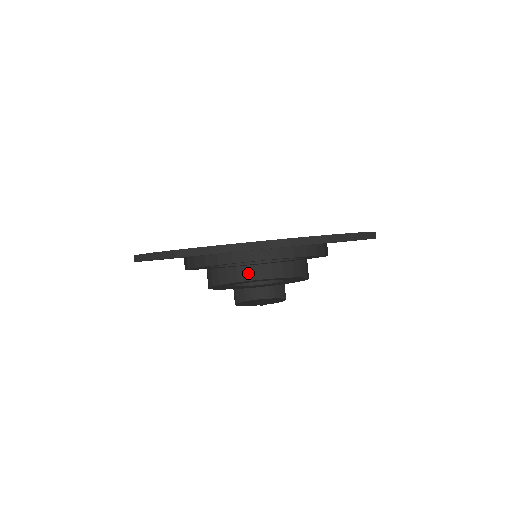
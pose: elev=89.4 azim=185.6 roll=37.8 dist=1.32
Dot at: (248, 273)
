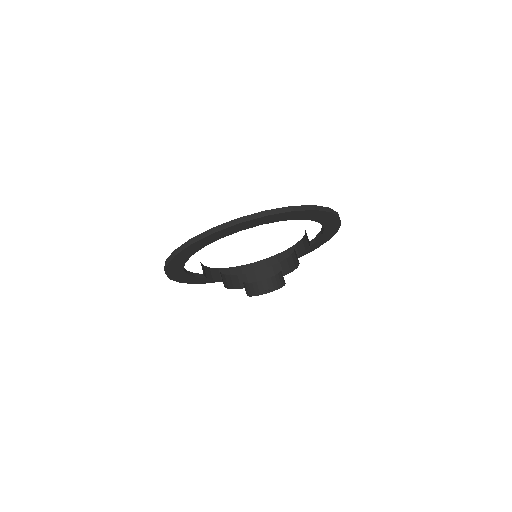
Dot at: (265, 277)
